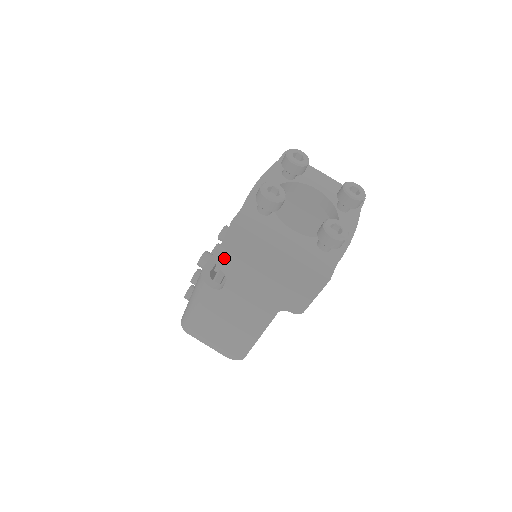
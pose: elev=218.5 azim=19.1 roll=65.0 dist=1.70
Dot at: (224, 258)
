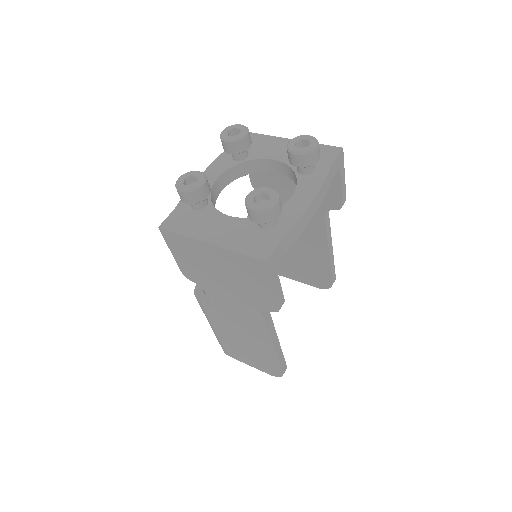
Dot at: (185, 269)
